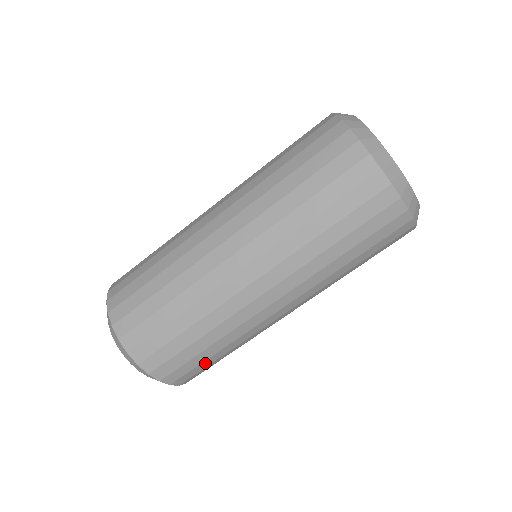
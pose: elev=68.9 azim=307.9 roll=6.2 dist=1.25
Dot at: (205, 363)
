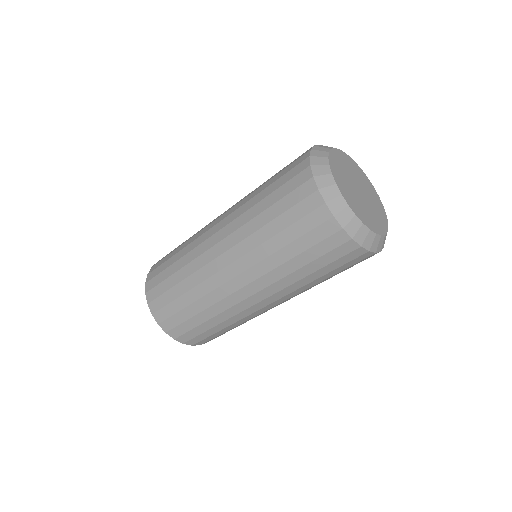
Dot at: (190, 323)
